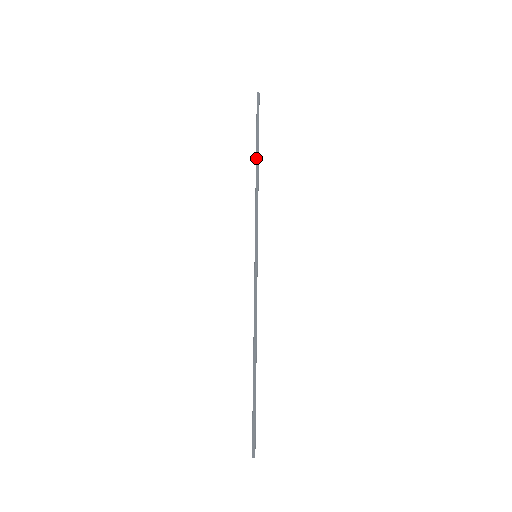
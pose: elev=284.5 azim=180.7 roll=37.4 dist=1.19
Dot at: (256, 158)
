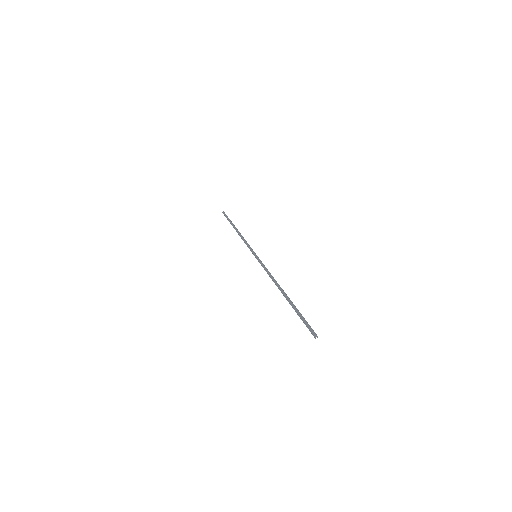
Dot at: (235, 227)
